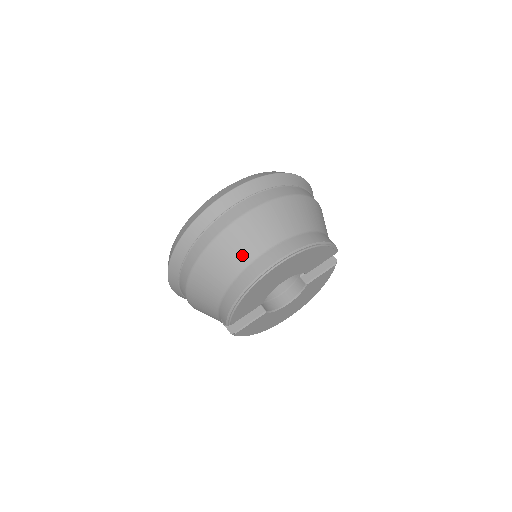
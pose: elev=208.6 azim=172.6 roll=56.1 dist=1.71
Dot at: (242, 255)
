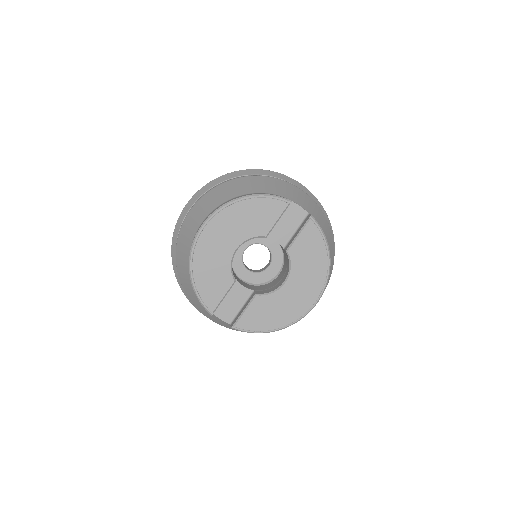
Dot at: (188, 242)
